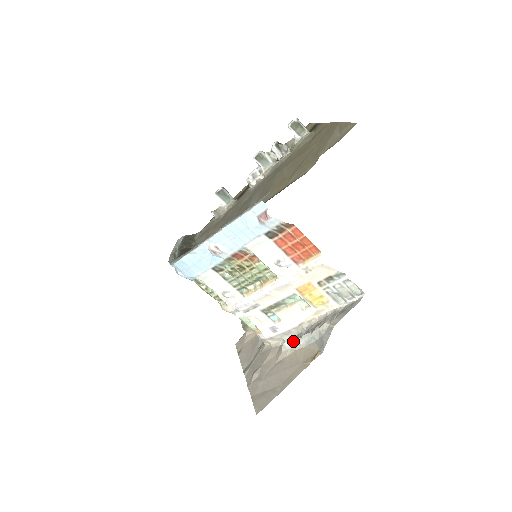
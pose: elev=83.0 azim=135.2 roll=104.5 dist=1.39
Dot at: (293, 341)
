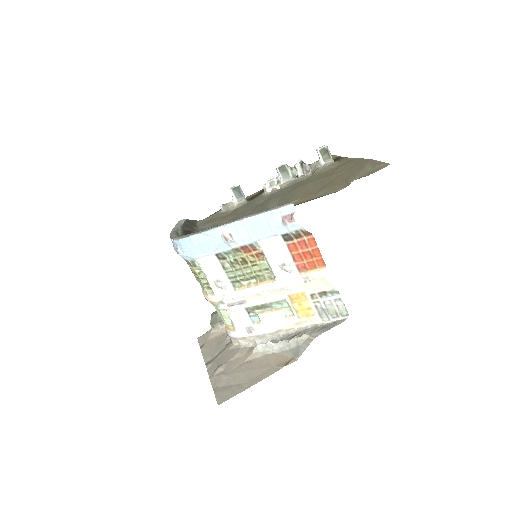
Dot at: (267, 345)
